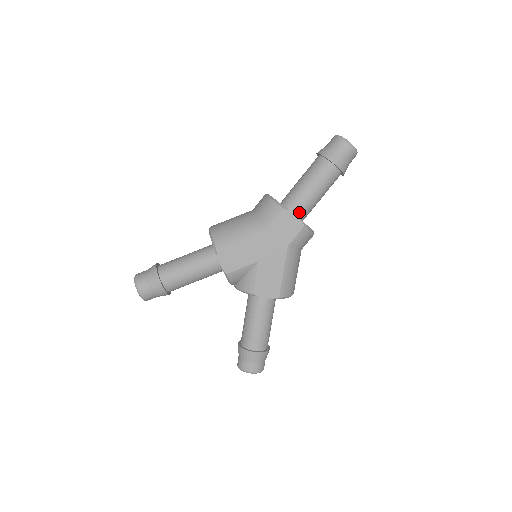
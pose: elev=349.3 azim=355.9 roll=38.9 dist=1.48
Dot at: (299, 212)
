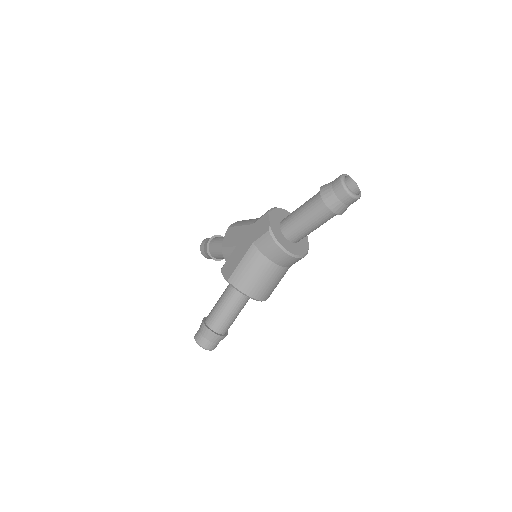
Dot at: (284, 226)
